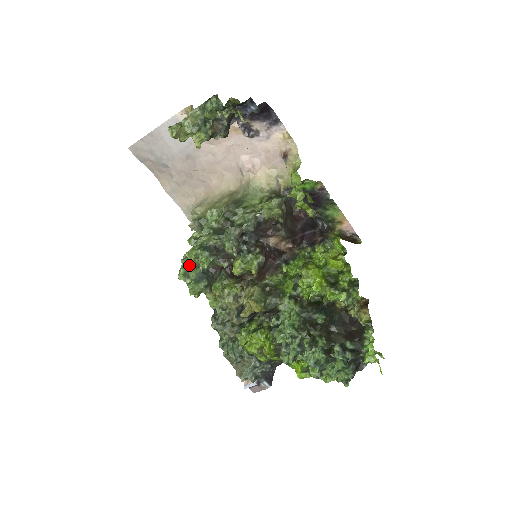
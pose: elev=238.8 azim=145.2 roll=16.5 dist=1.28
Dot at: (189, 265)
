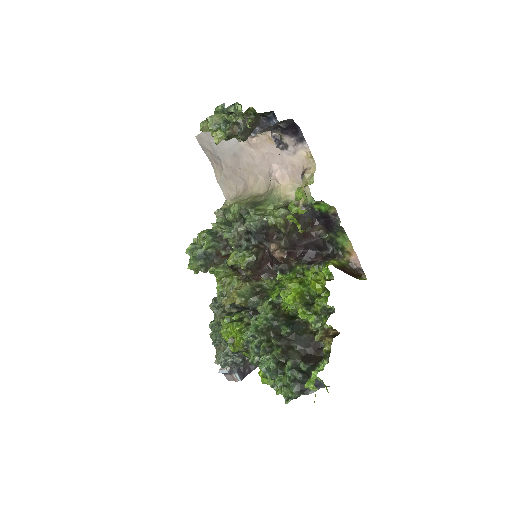
Dot at: (197, 244)
